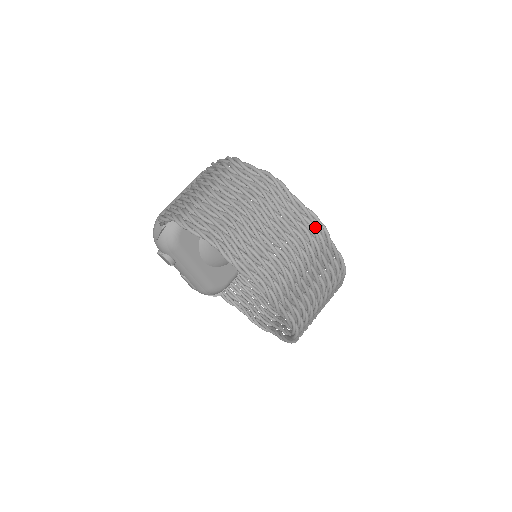
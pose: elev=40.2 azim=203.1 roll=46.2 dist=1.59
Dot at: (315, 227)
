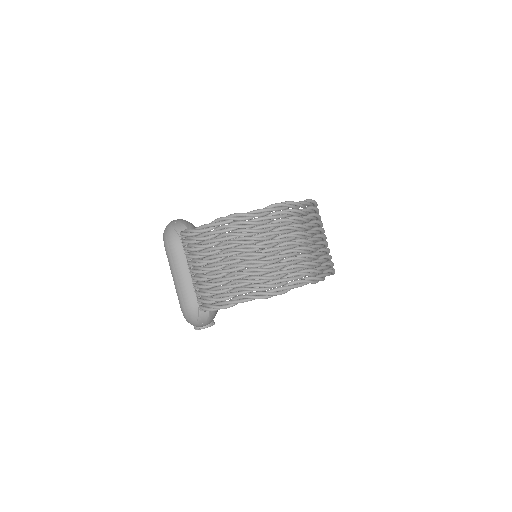
Dot at: (315, 207)
